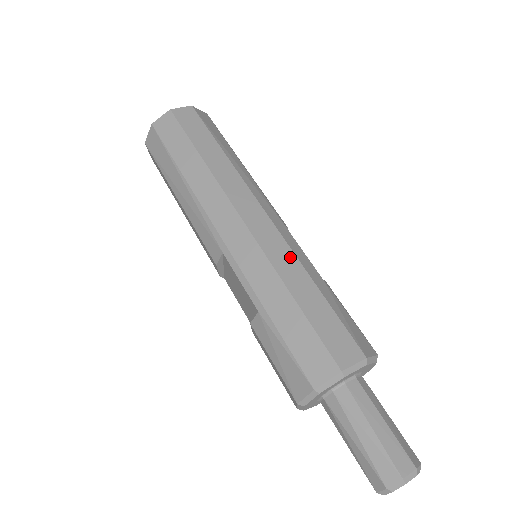
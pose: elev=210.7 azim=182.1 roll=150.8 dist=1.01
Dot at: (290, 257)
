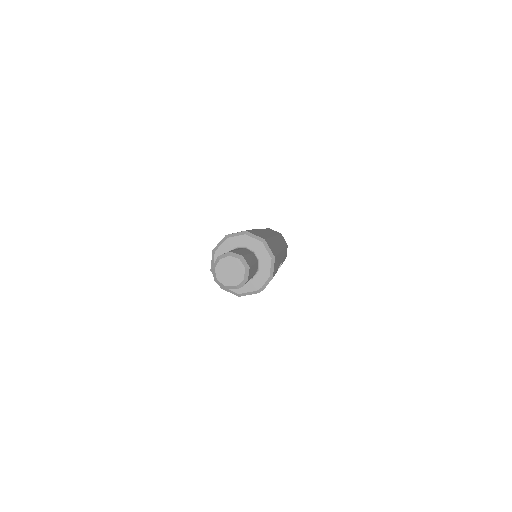
Dot at: occluded
